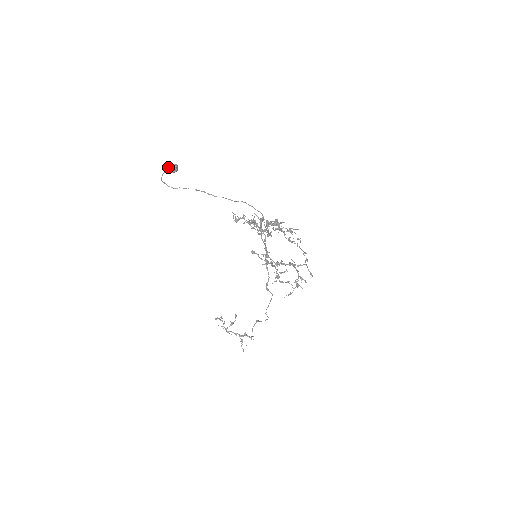
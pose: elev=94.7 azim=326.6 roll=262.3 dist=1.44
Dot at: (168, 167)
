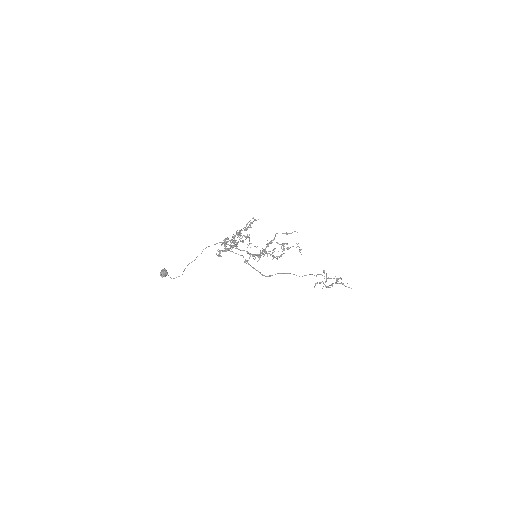
Dot at: occluded
